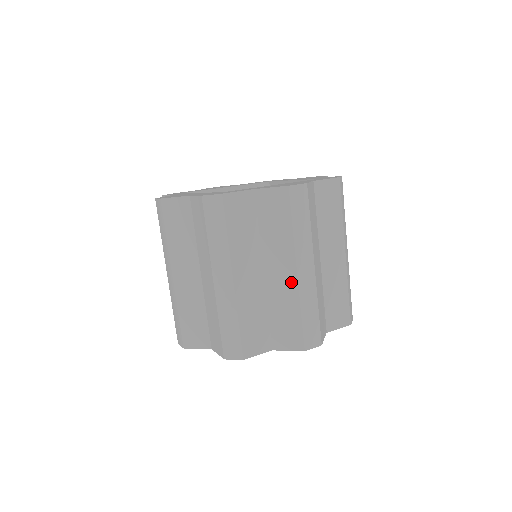
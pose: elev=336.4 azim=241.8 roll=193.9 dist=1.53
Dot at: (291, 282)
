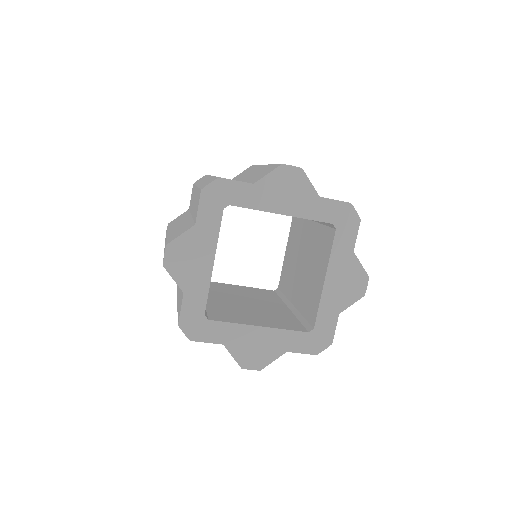
Dot at: occluded
